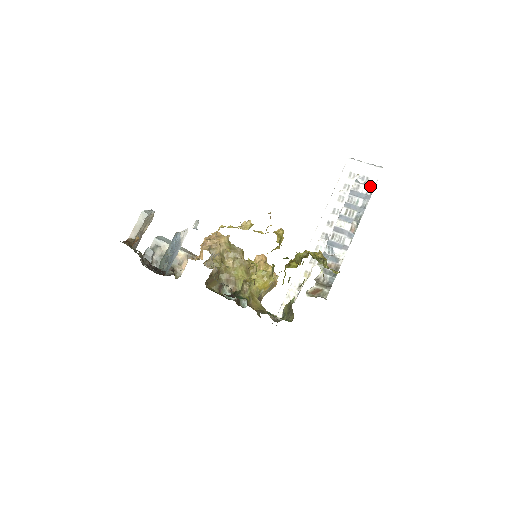
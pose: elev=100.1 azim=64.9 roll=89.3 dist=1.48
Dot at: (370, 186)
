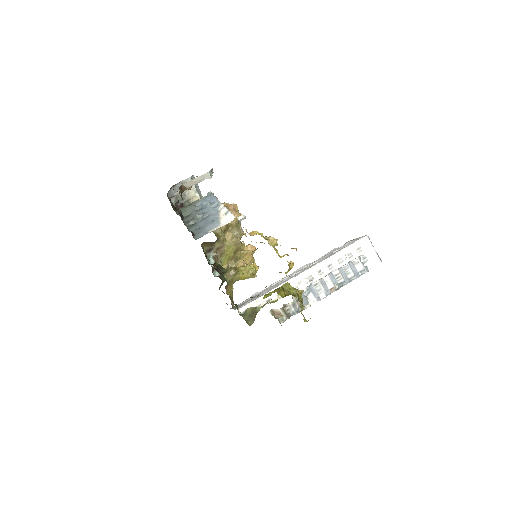
Dot at: (365, 269)
